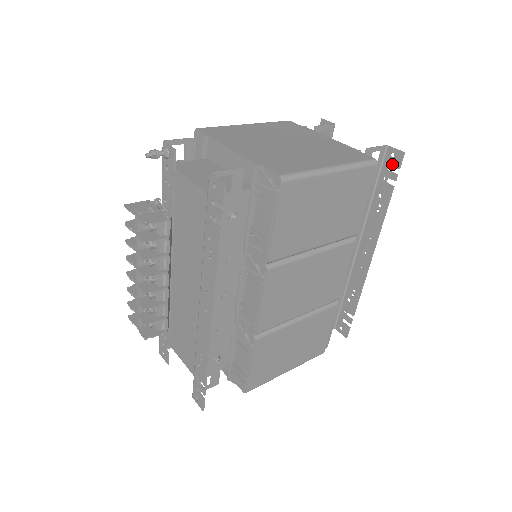
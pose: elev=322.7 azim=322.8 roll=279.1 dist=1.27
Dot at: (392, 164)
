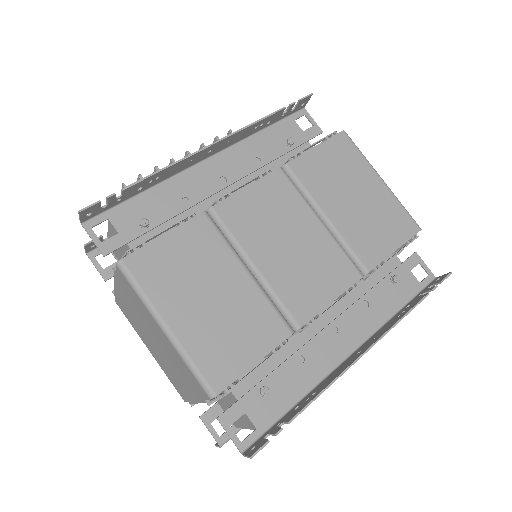
Dot at: (435, 283)
